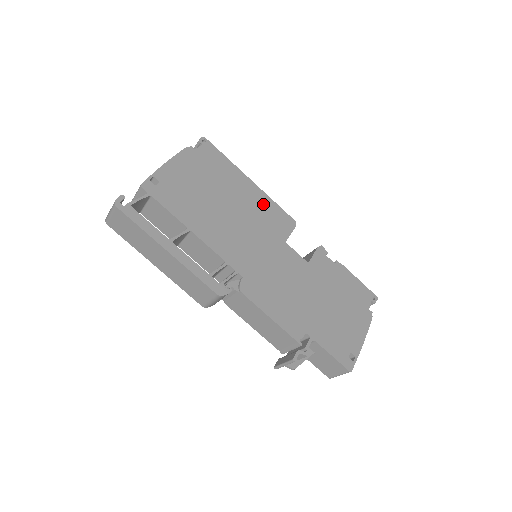
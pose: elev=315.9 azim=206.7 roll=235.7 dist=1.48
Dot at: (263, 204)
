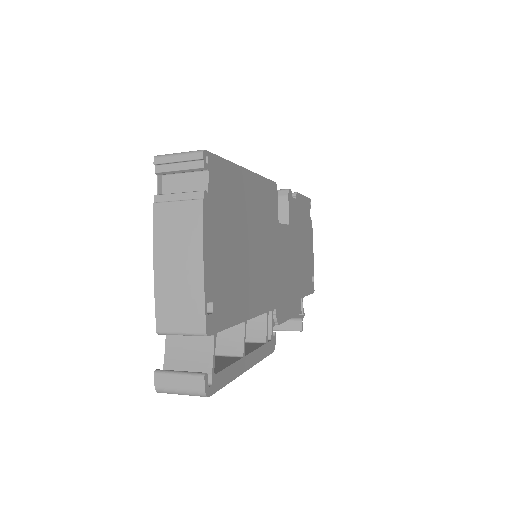
Dot at: (261, 195)
